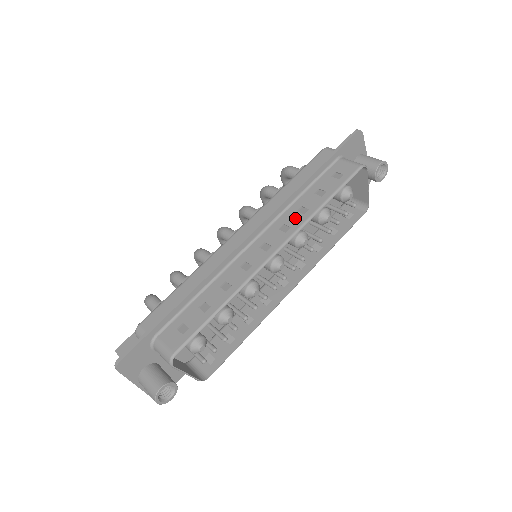
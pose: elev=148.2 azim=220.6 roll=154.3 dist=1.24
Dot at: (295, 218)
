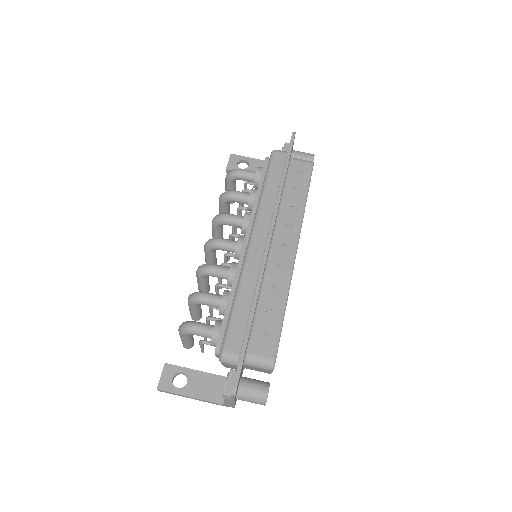
Dot at: (292, 217)
